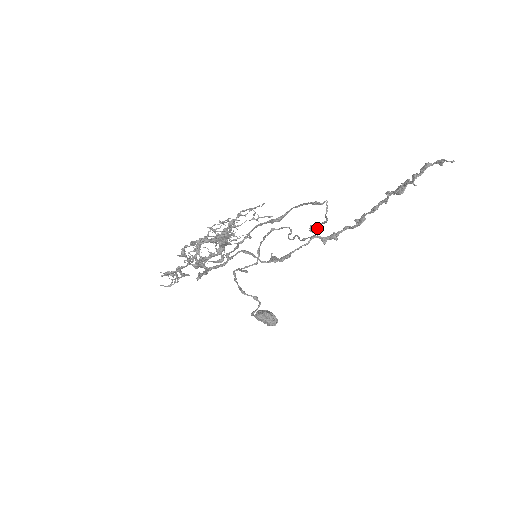
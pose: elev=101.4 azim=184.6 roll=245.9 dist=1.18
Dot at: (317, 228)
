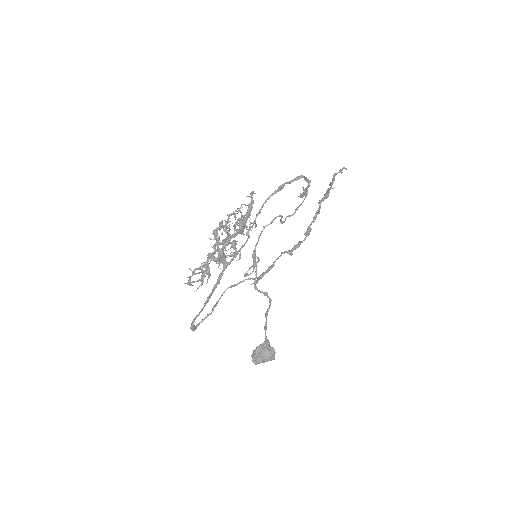
Dot at: (306, 190)
